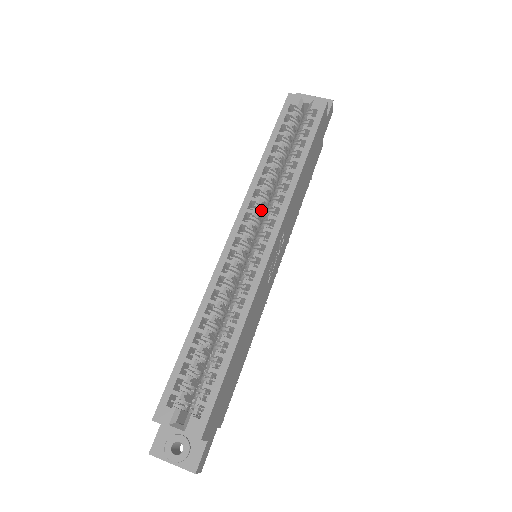
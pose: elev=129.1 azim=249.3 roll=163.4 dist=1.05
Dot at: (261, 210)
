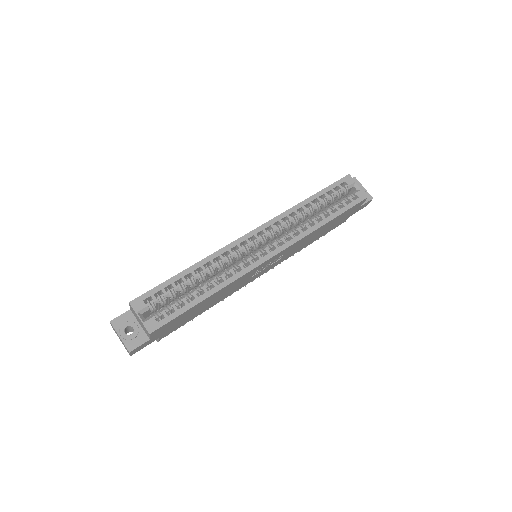
Dot at: (280, 231)
